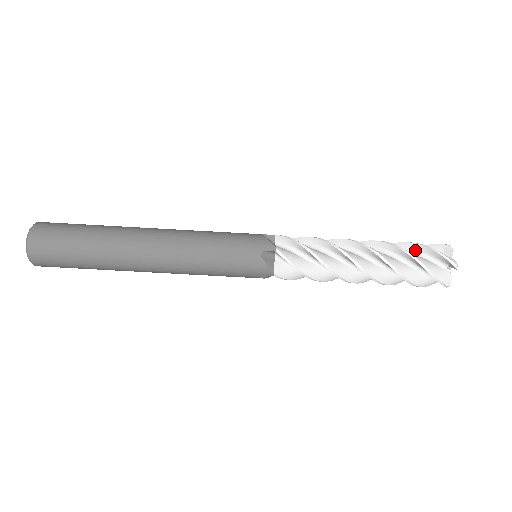
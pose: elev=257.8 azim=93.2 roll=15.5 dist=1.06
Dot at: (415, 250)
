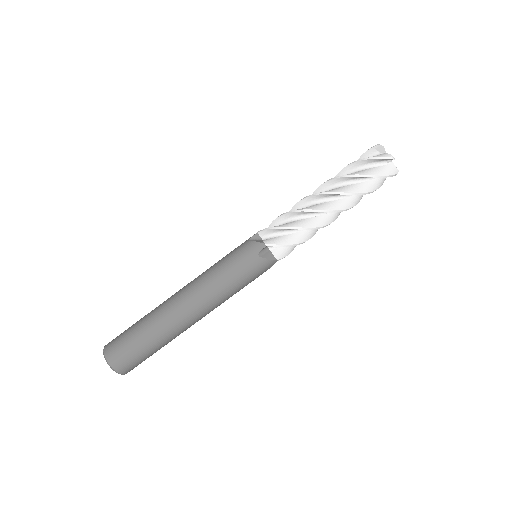
Dot at: occluded
